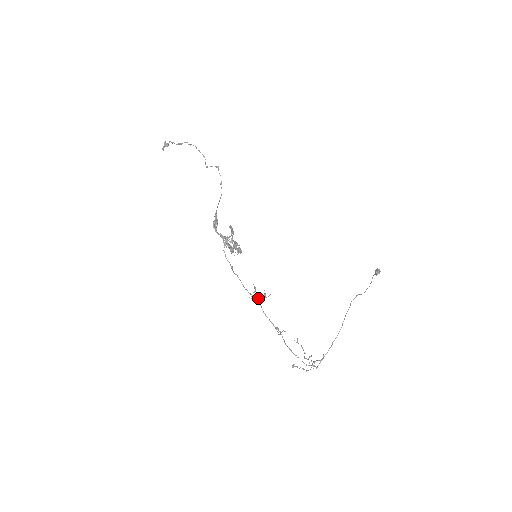
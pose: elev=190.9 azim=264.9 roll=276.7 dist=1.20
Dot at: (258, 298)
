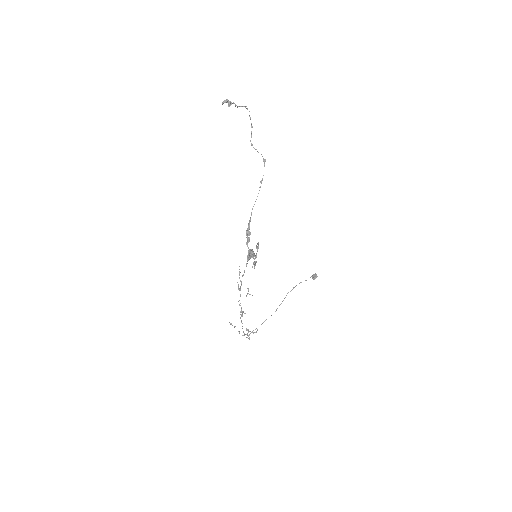
Dot at: occluded
